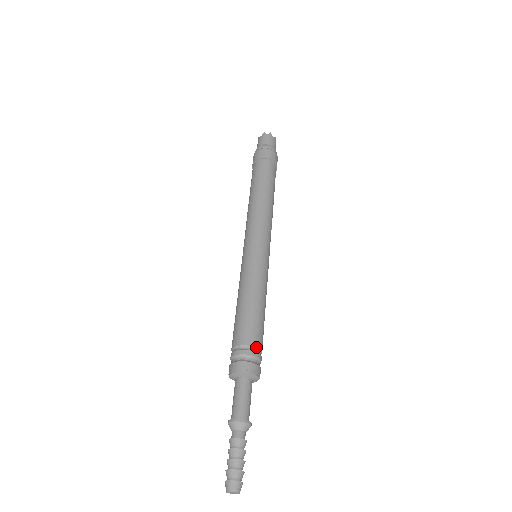
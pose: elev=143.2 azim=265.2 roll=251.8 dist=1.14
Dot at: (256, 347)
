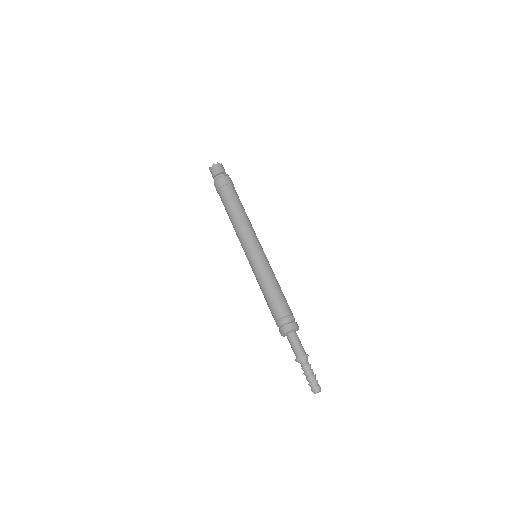
Dot at: (290, 312)
